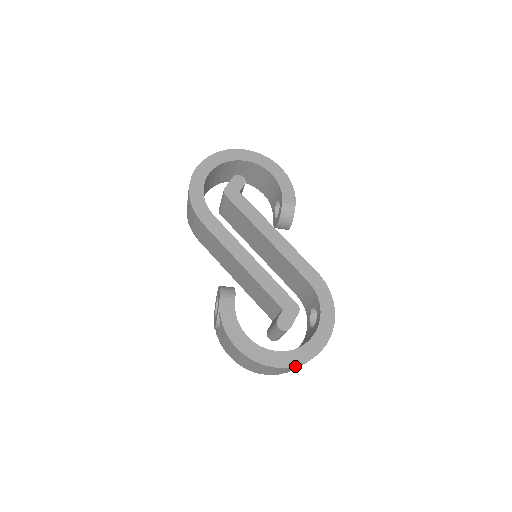
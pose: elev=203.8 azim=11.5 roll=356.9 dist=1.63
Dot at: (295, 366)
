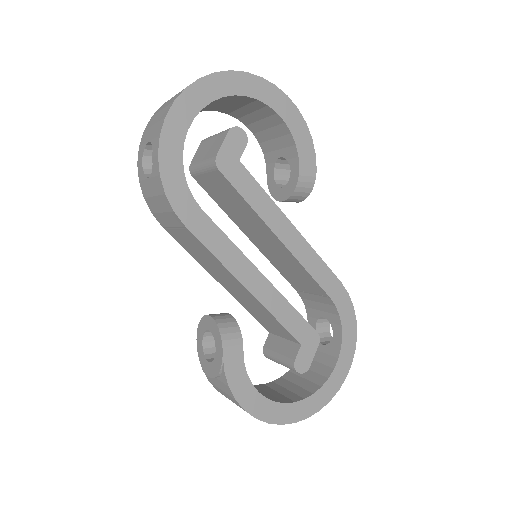
Dot at: (313, 411)
